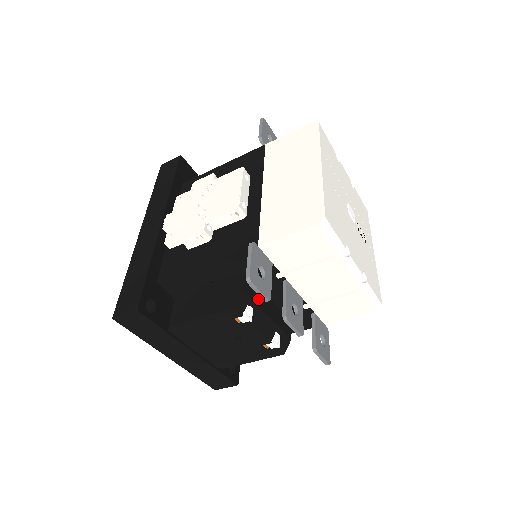
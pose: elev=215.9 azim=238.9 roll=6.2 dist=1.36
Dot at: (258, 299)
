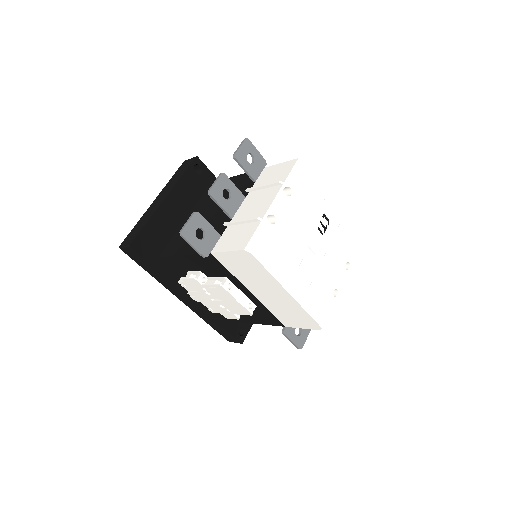
Dot at: occluded
